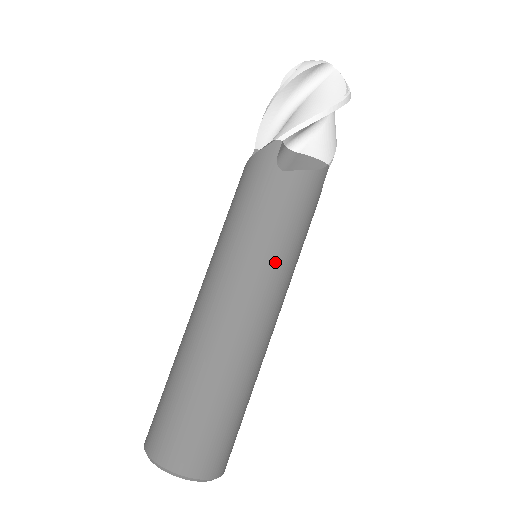
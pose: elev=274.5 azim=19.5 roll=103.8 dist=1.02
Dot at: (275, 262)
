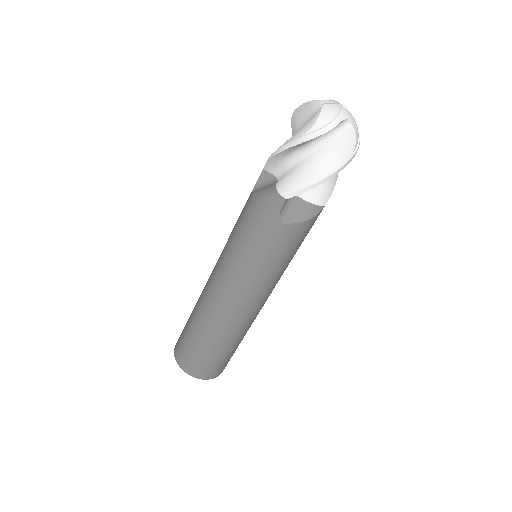
Dot at: (269, 280)
